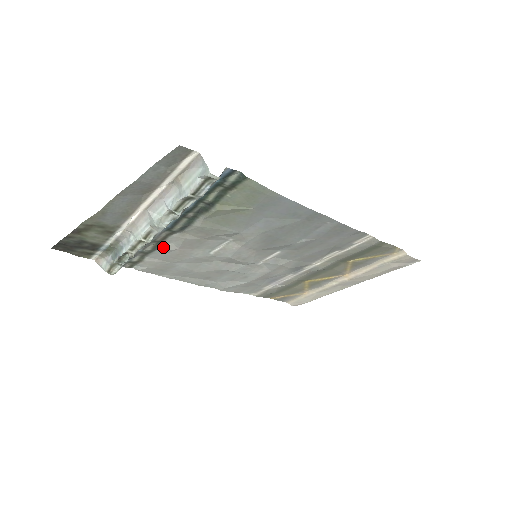
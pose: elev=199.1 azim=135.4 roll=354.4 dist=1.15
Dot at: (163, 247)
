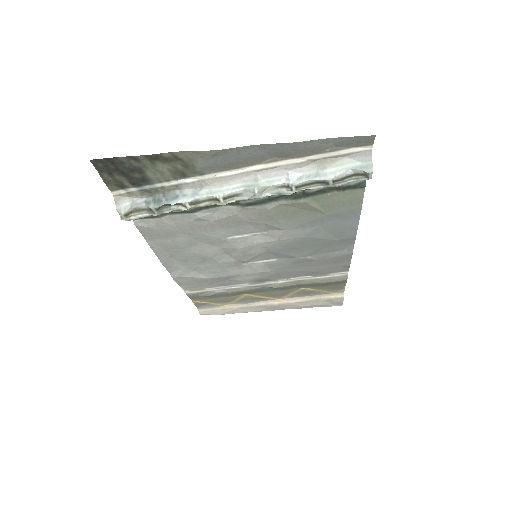
Dot at: (201, 213)
